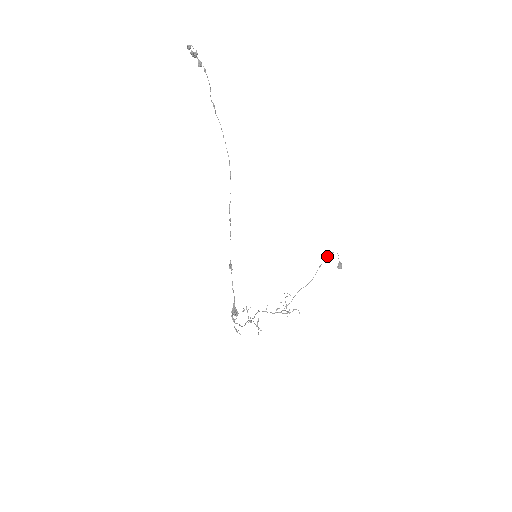
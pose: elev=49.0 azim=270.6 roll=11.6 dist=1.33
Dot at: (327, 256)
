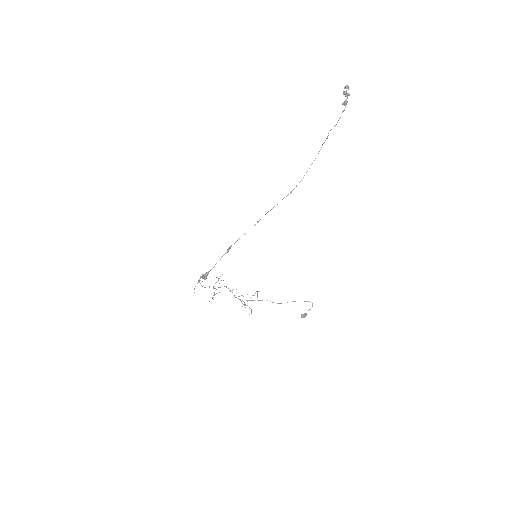
Dot at: occluded
